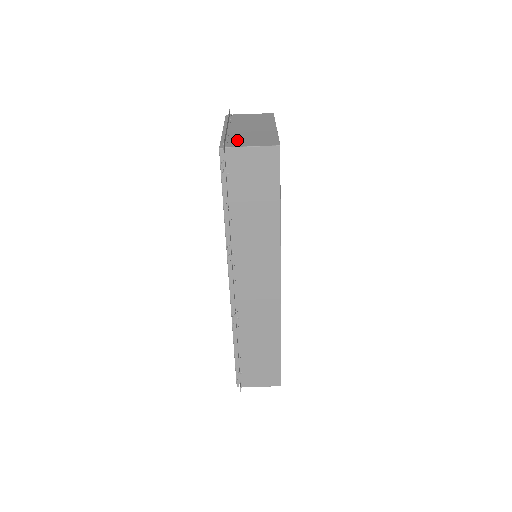
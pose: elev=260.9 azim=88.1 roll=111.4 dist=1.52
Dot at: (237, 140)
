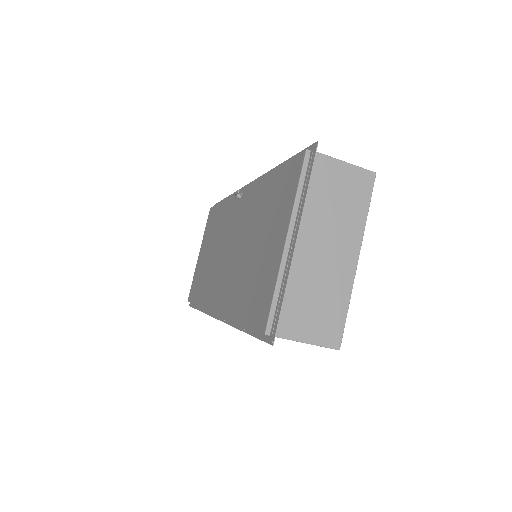
Dot at: (294, 309)
